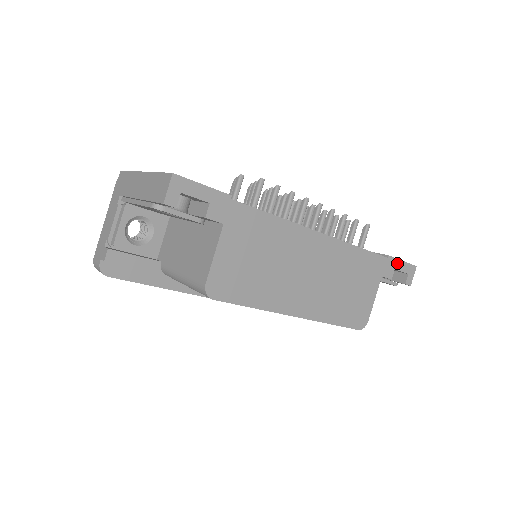
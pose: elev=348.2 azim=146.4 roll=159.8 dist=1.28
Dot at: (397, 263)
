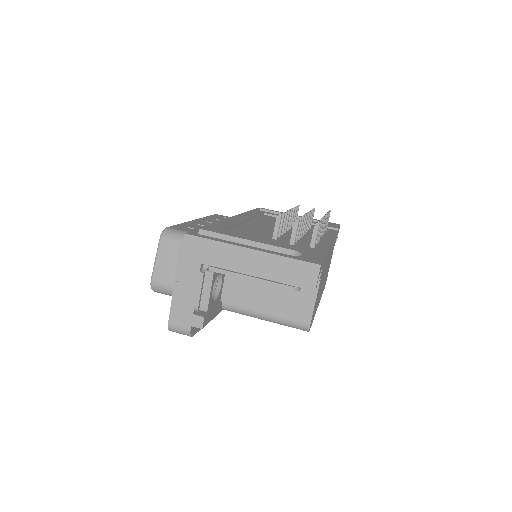
Dot at: (338, 230)
